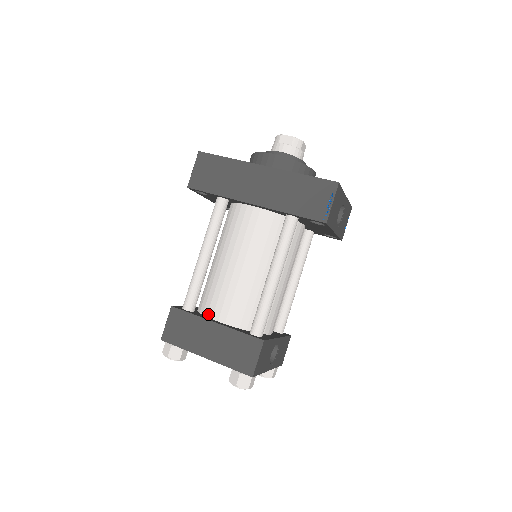
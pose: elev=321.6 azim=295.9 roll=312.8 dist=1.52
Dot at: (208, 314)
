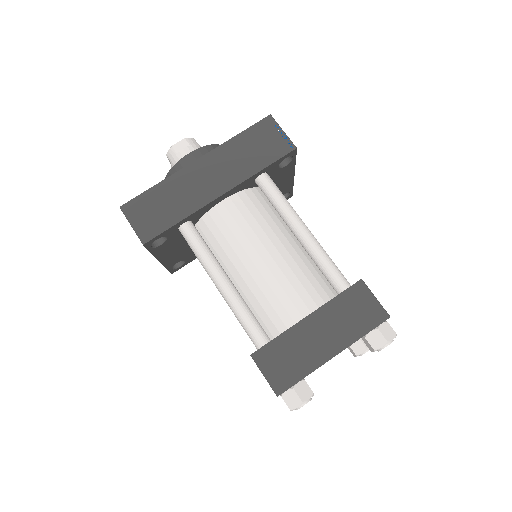
Dot at: (287, 326)
